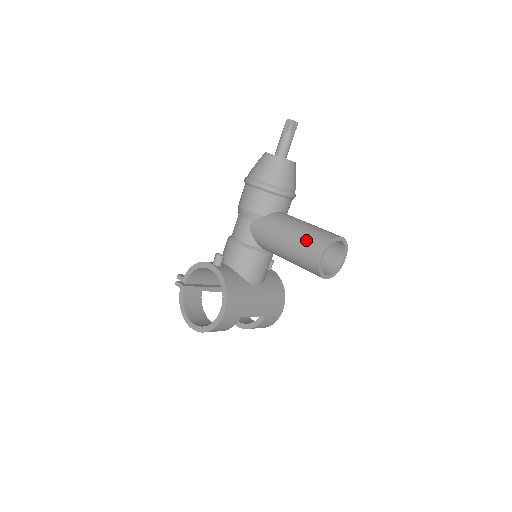
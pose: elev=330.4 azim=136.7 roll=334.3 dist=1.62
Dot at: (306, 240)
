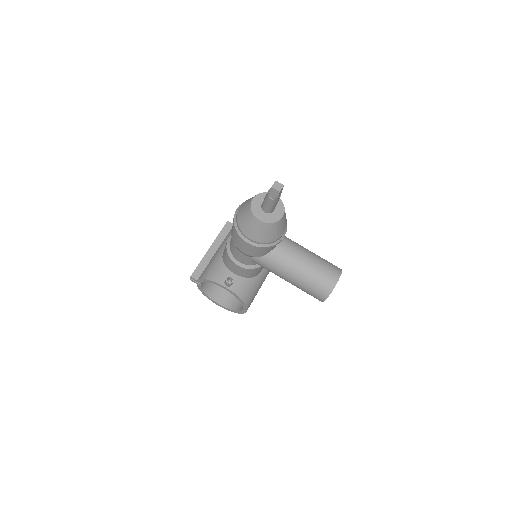
Dot at: (309, 288)
